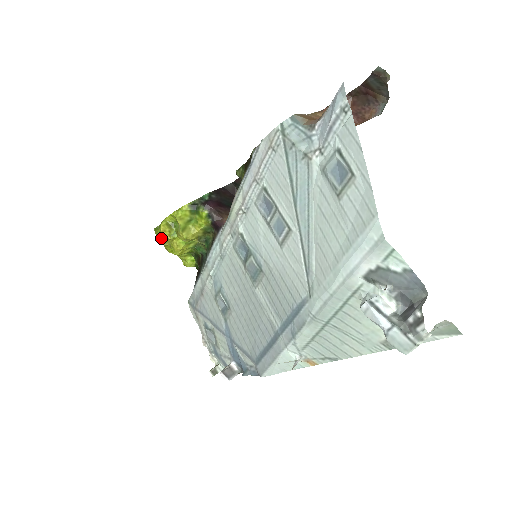
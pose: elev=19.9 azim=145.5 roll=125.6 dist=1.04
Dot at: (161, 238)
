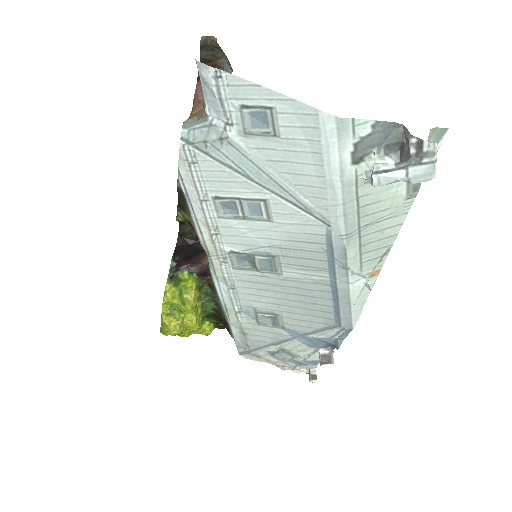
Dot at: (173, 330)
